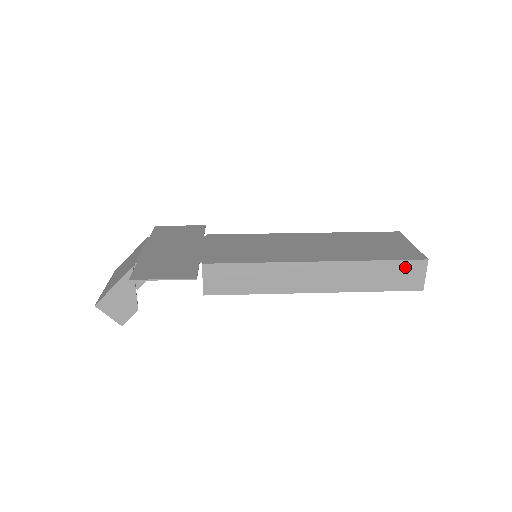
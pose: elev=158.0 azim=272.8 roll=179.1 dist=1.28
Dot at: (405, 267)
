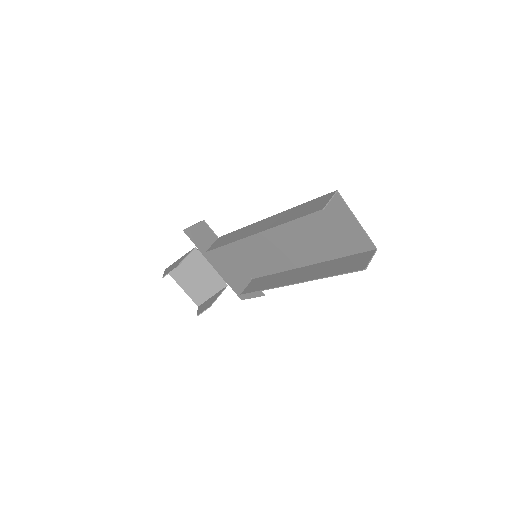
Dot at: (318, 201)
